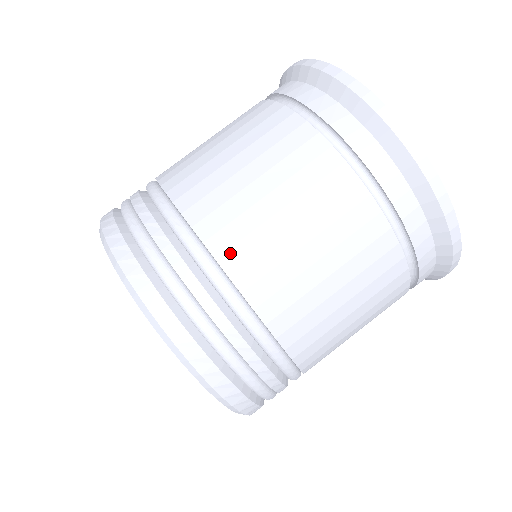
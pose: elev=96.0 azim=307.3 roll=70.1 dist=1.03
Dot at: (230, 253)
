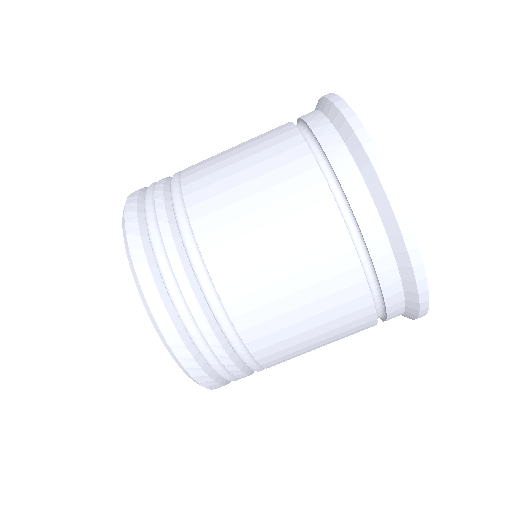
Dot at: (221, 269)
